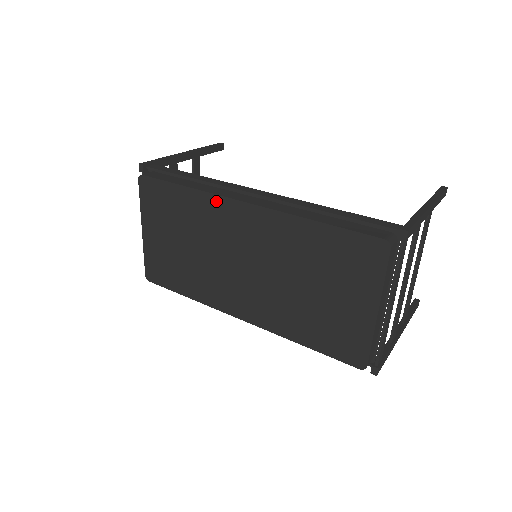
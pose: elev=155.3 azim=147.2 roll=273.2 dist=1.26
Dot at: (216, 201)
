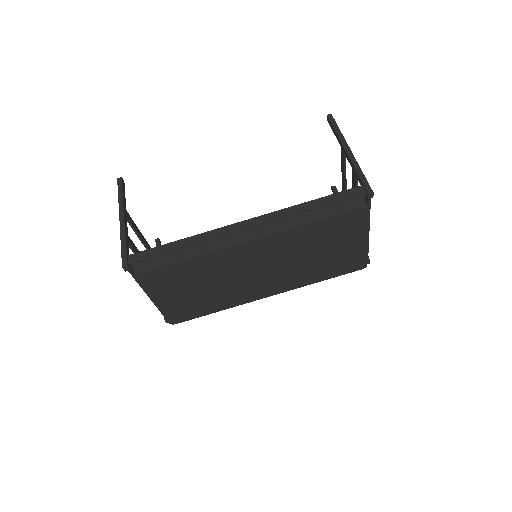
Dot at: (223, 253)
